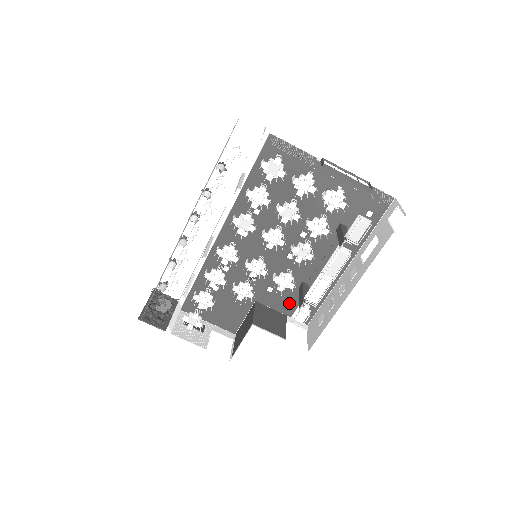
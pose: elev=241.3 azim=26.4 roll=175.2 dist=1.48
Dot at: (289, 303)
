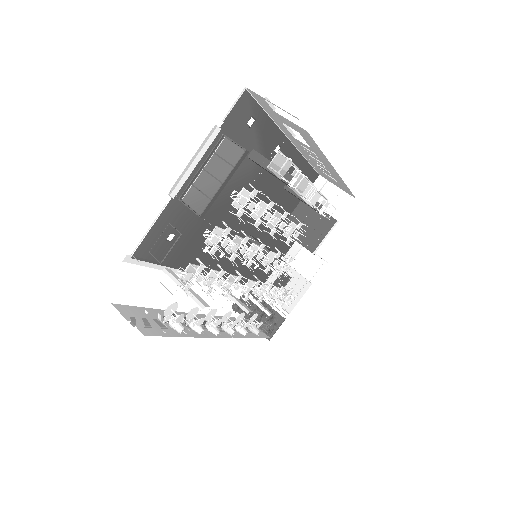
Dot at: (295, 197)
